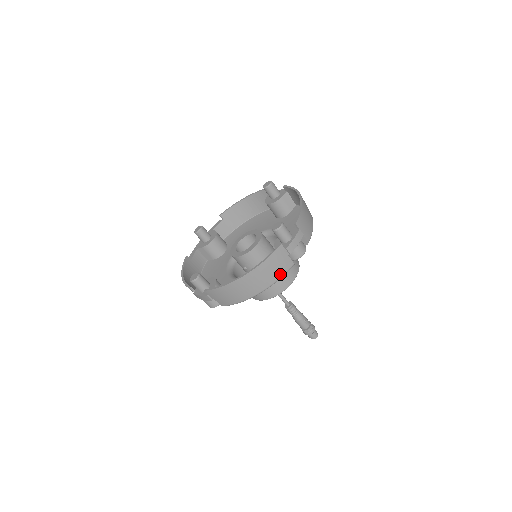
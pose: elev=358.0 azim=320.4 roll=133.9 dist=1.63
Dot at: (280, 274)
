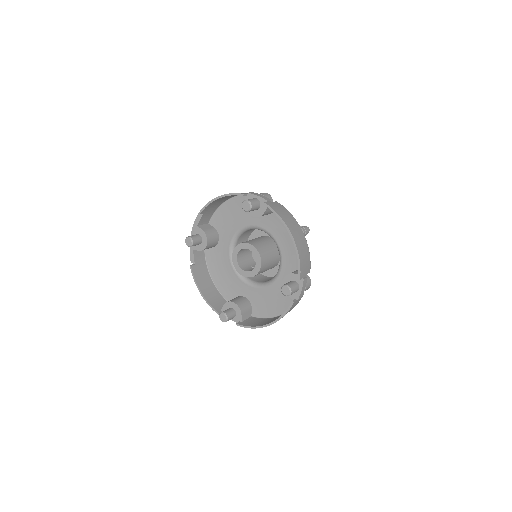
Dot at: occluded
